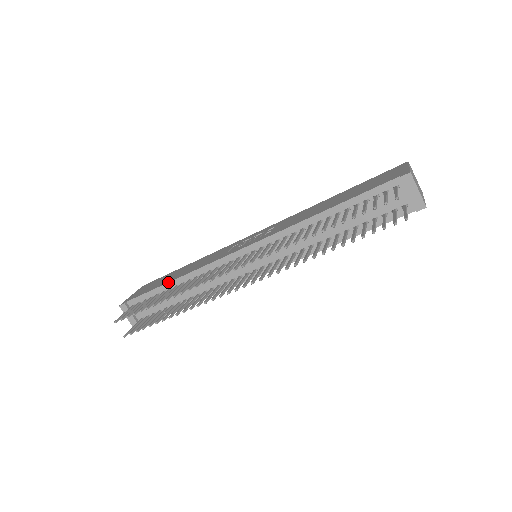
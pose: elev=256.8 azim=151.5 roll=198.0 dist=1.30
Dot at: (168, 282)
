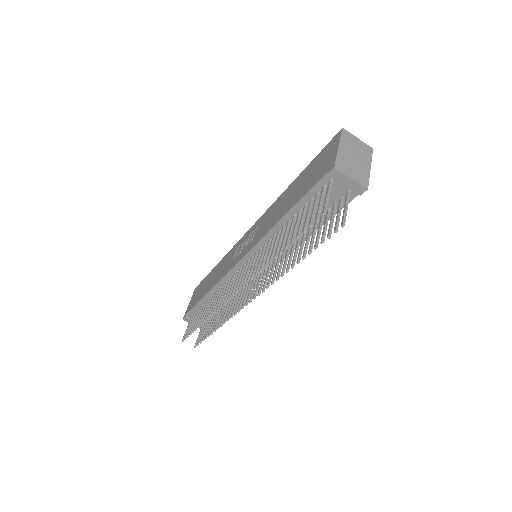
Dot at: (203, 297)
